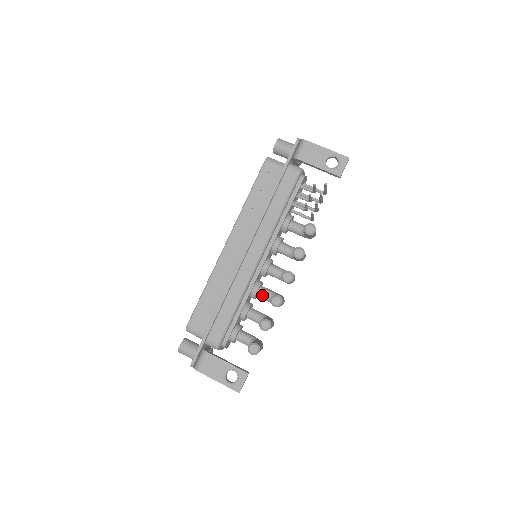
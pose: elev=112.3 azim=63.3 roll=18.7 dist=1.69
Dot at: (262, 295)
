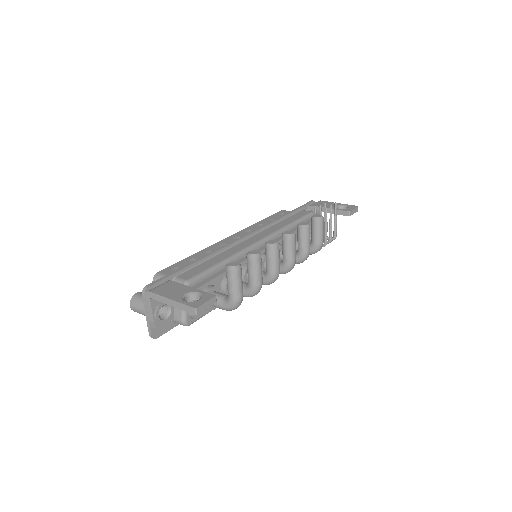
Dot at: occluded
